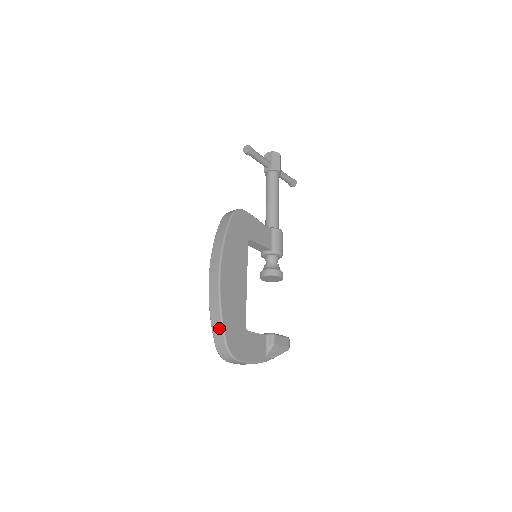
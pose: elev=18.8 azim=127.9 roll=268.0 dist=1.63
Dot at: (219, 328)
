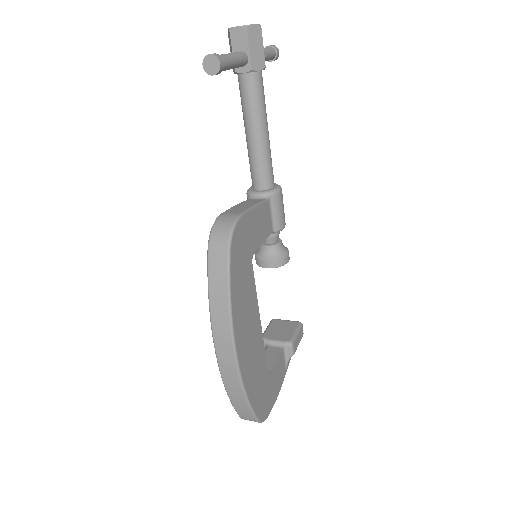
Dot at: (246, 411)
